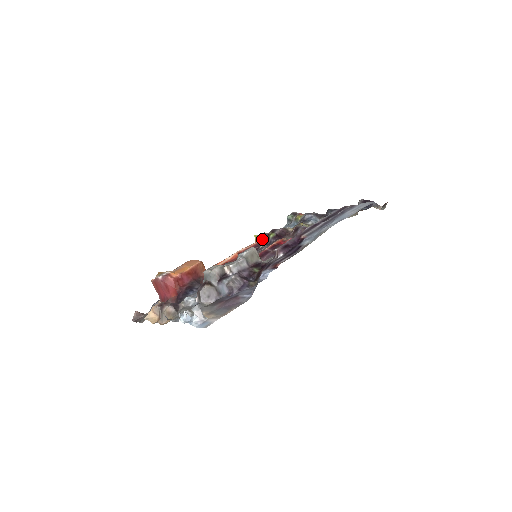
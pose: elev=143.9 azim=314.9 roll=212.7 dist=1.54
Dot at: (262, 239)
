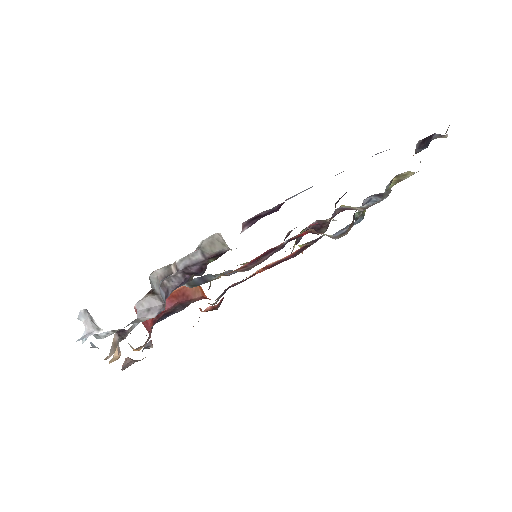
Dot at: (303, 246)
